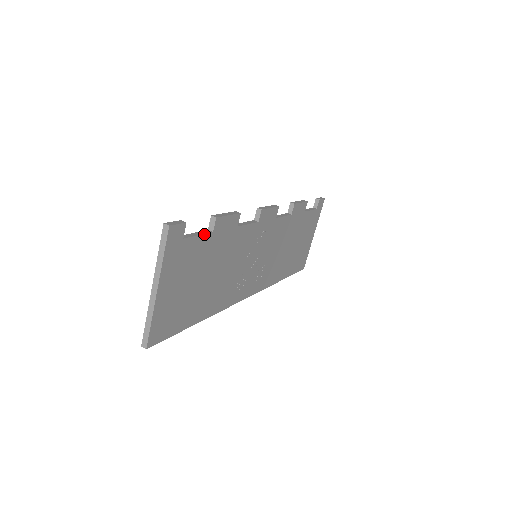
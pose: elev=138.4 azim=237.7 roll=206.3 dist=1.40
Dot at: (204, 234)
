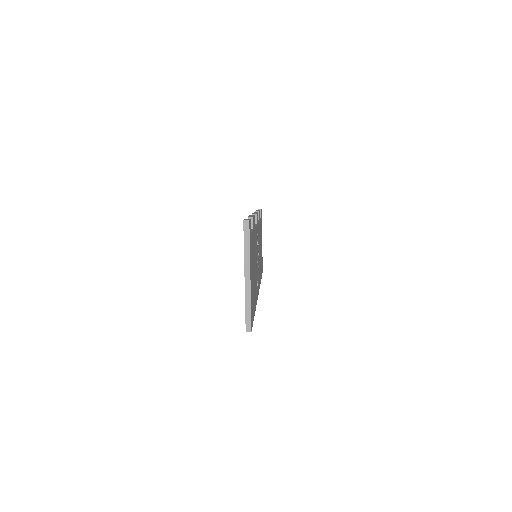
Dot at: (252, 230)
